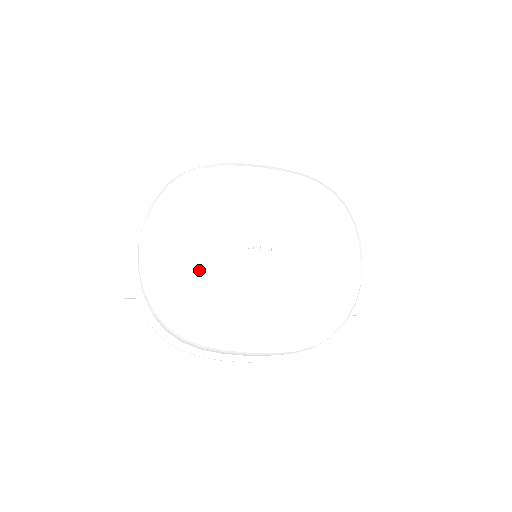
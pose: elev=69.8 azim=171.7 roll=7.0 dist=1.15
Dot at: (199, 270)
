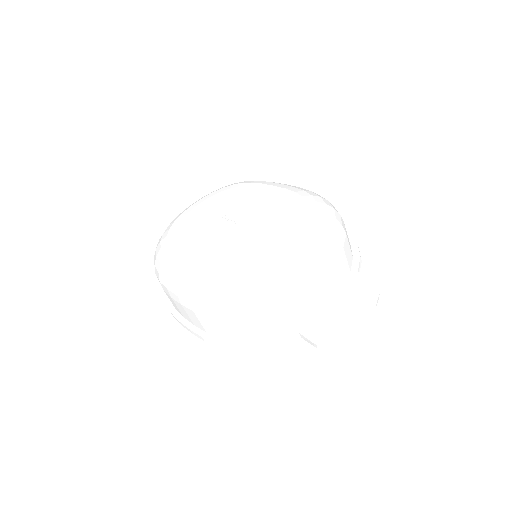
Dot at: (185, 223)
